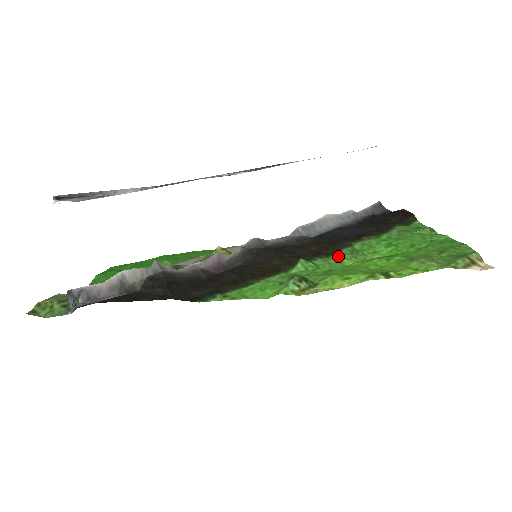
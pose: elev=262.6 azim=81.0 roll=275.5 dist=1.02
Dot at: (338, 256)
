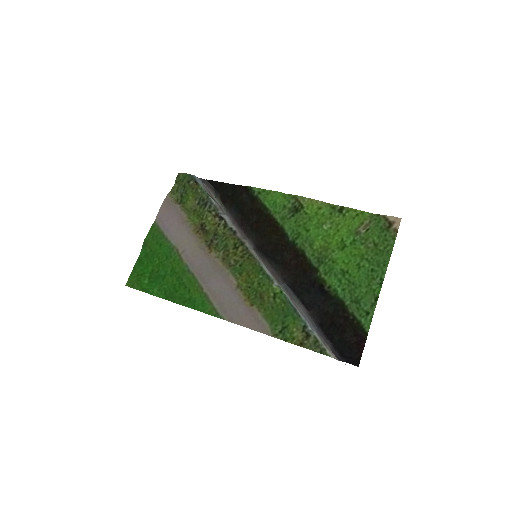
Dot at: (310, 253)
